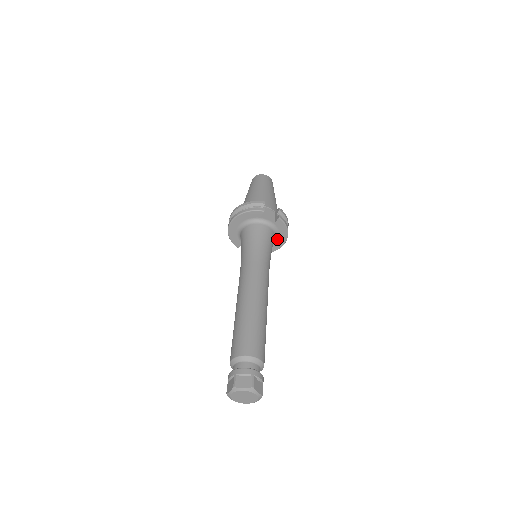
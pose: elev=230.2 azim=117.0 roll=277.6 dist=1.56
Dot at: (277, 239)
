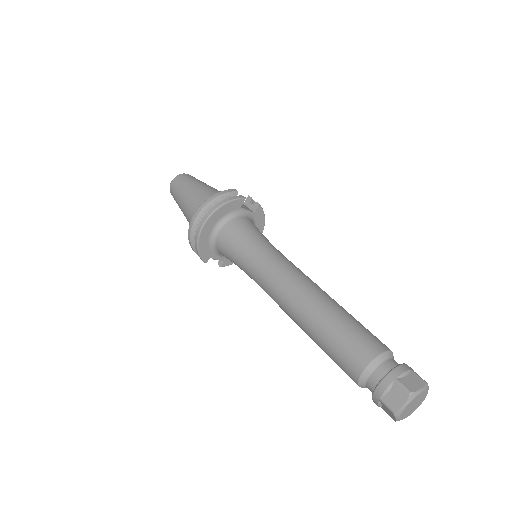
Dot at: occluded
